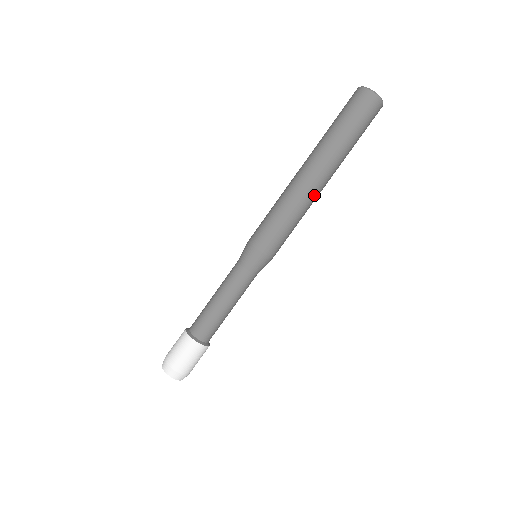
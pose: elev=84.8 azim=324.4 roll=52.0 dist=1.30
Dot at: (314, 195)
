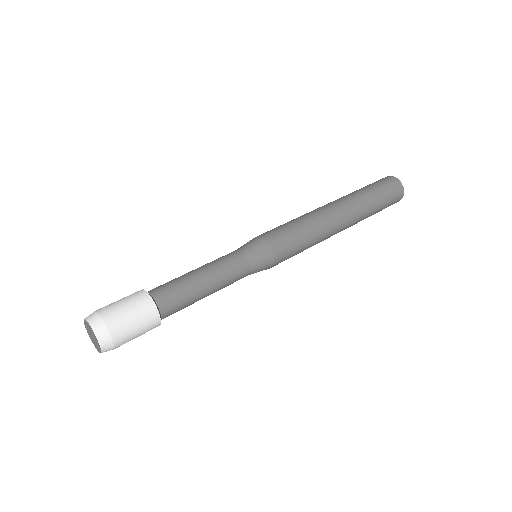
Dot at: (333, 224)
